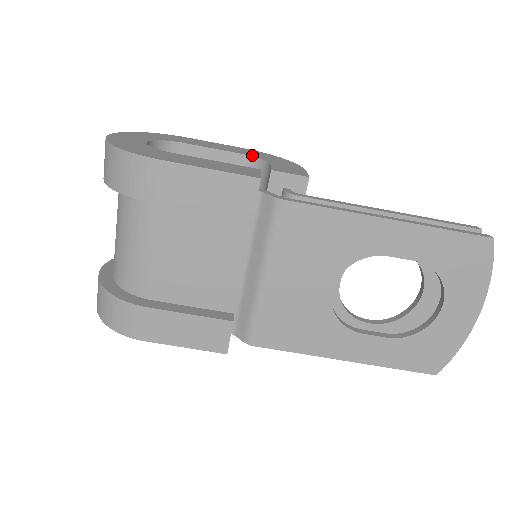
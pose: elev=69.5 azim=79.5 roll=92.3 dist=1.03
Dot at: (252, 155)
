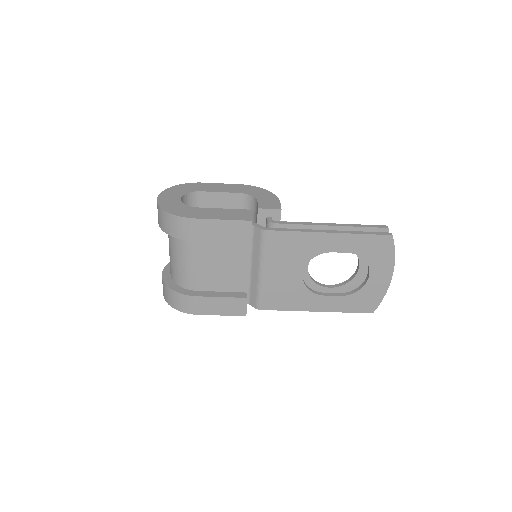
Dot at: (245, 193)
